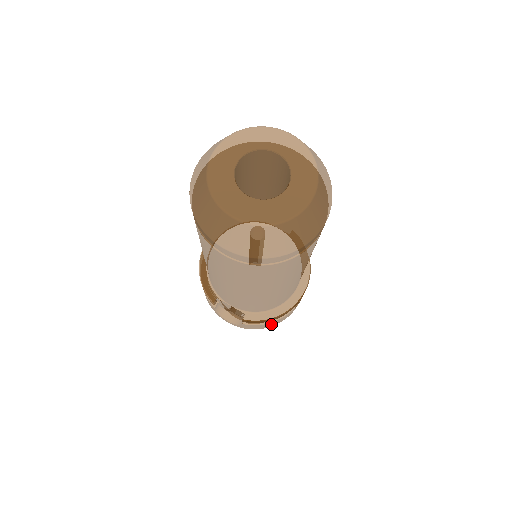
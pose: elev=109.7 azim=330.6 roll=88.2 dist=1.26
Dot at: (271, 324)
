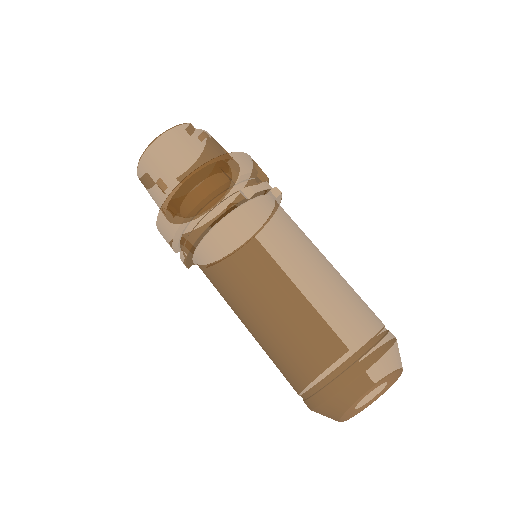
Dot at: occluded
